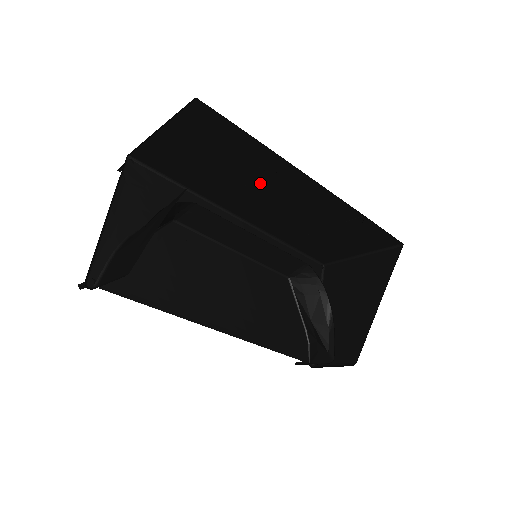
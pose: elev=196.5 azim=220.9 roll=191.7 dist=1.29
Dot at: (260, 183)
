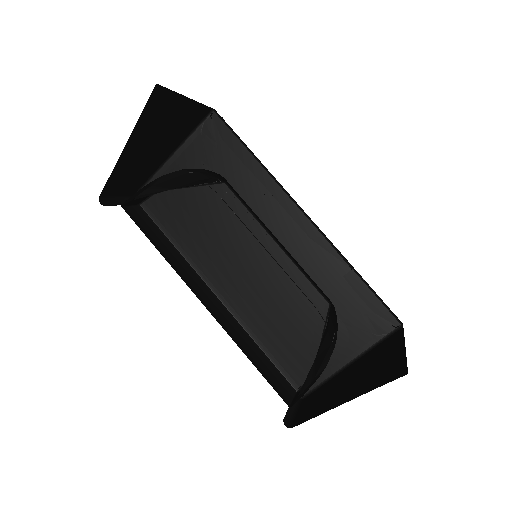
Dot at: occluded
